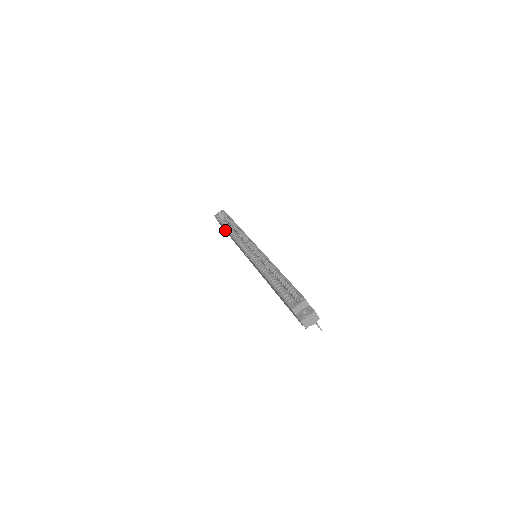
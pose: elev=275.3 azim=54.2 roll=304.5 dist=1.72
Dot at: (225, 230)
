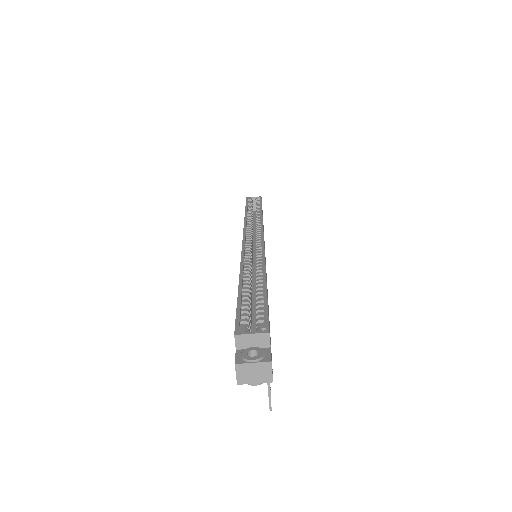
Dot at: occluded
